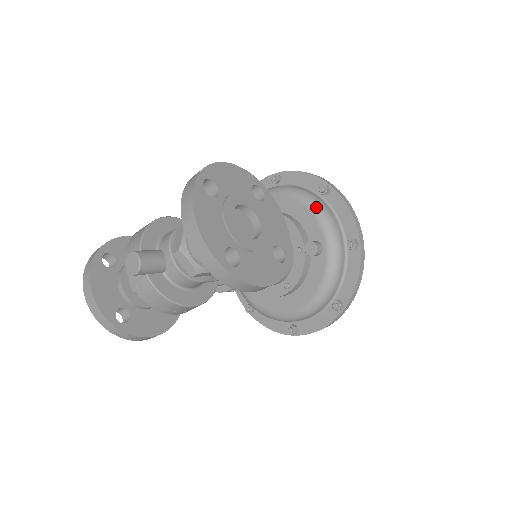
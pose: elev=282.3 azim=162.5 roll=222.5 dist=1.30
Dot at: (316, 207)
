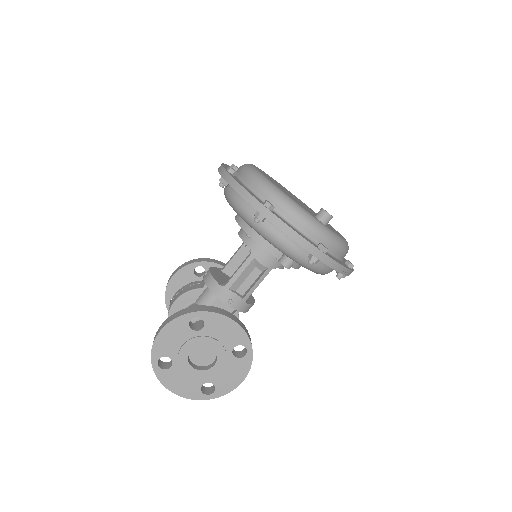
Dot at: (264, 236)
